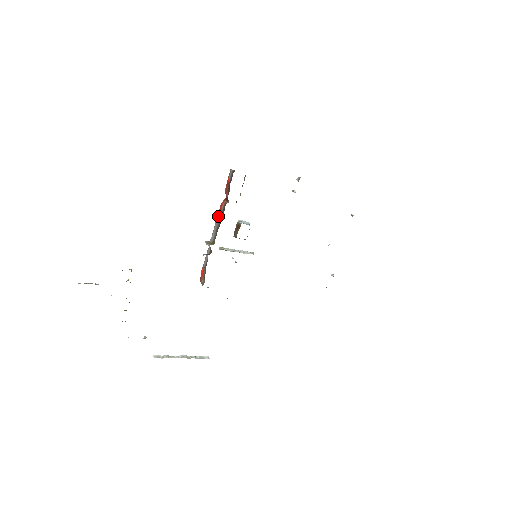
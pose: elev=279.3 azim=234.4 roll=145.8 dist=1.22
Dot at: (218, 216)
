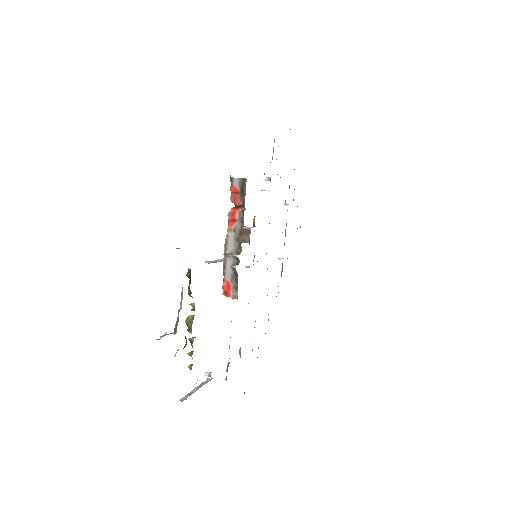
Dot at: (232, 226)
